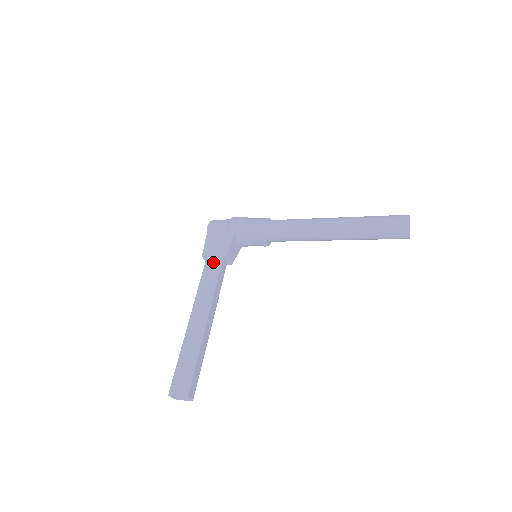
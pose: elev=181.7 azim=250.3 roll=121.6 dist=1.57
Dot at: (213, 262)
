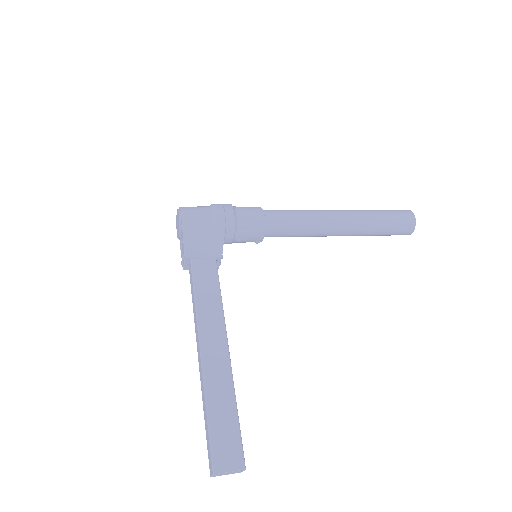
Dot at: (204, 266)
